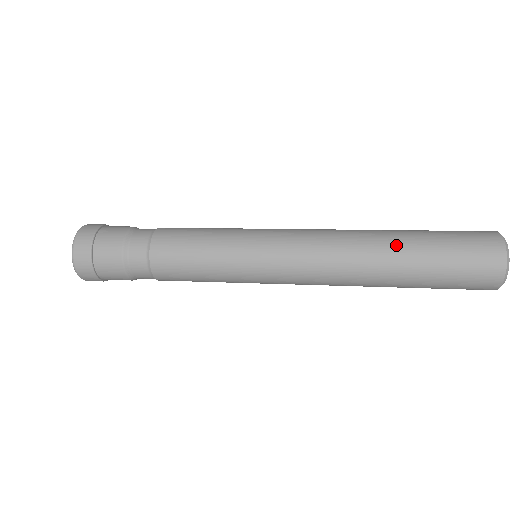
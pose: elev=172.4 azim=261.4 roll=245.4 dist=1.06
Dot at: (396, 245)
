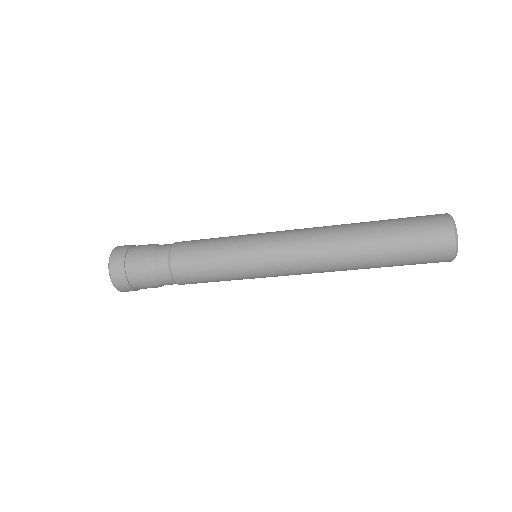
Dot at: (363, 222)
